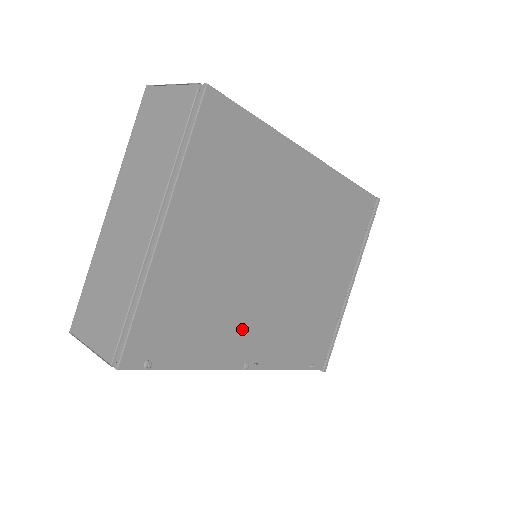
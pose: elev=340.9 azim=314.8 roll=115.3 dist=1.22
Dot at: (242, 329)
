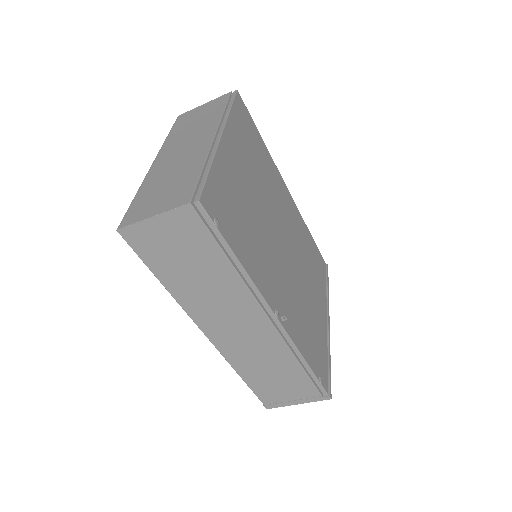
Dot at: (269, 272)
